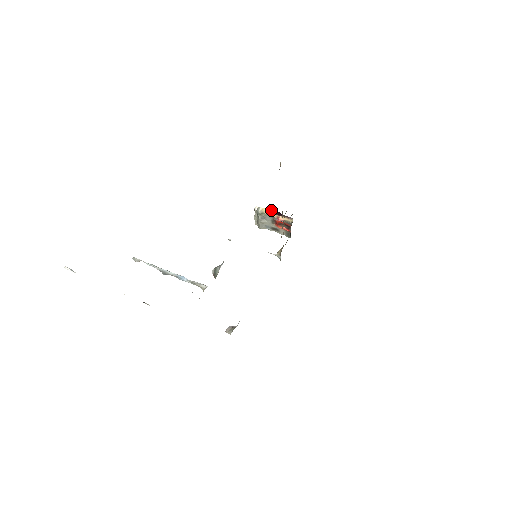
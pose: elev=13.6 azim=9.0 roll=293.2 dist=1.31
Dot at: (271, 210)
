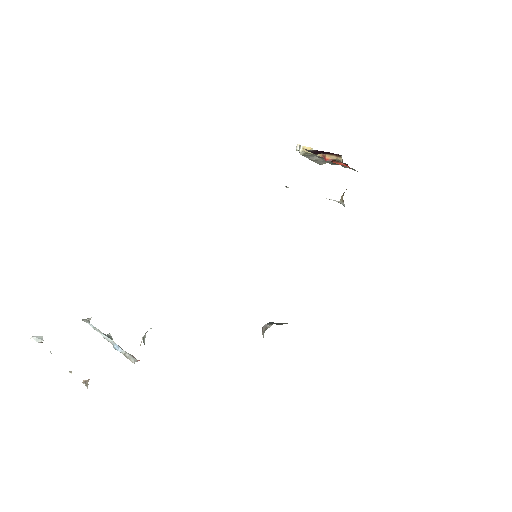
Dot at: occluded
